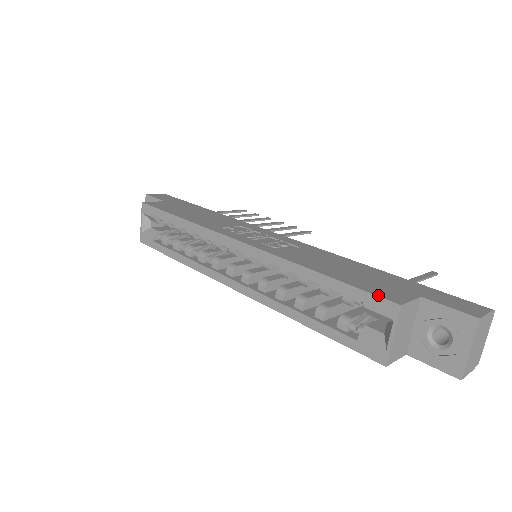
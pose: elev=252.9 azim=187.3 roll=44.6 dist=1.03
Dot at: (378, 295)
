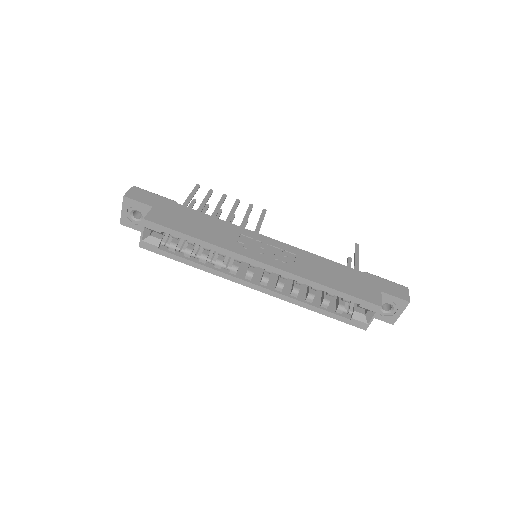
Dot at: (369, 301)
